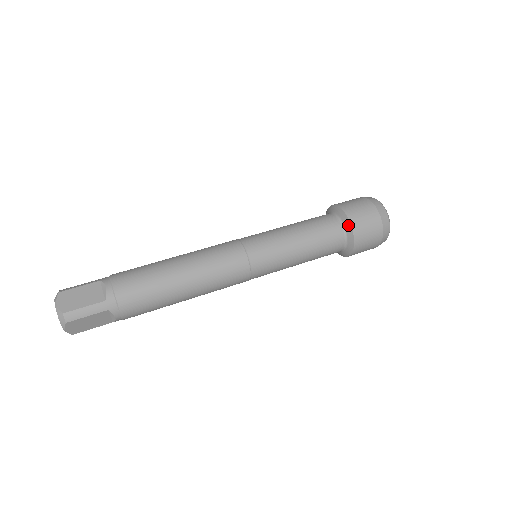
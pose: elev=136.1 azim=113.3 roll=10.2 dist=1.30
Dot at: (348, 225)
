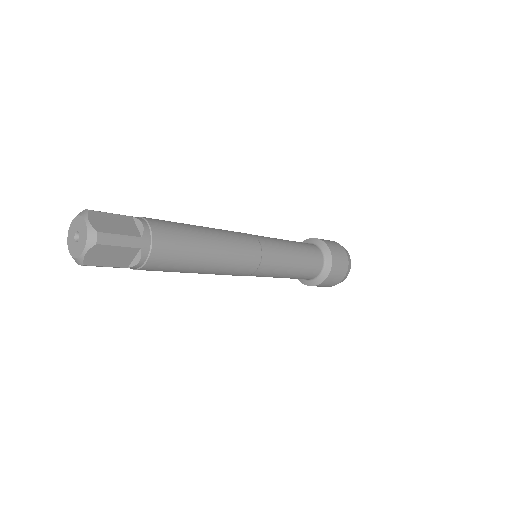
Dot at: (307, 241)
